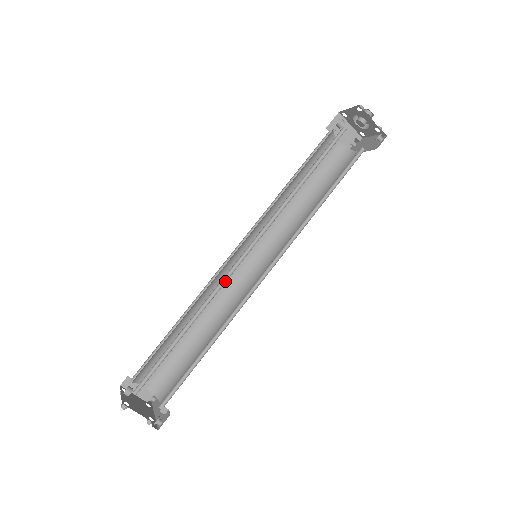
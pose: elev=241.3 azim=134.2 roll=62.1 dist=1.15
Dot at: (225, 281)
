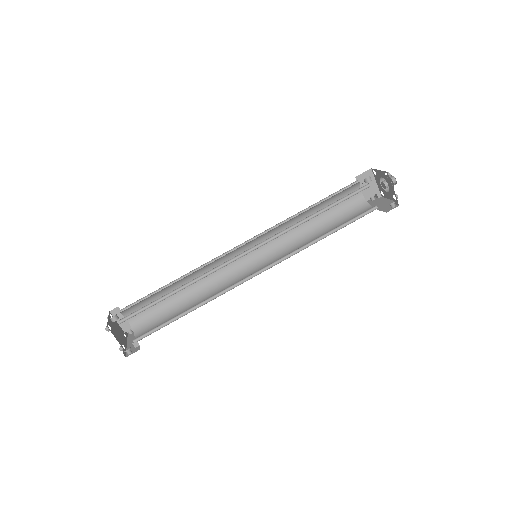
Dot at: (224, 266)
